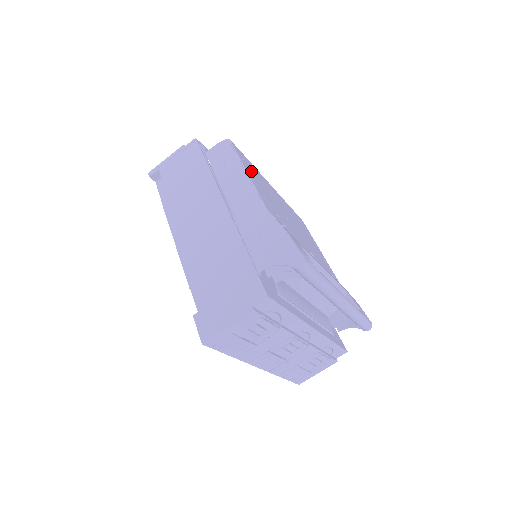
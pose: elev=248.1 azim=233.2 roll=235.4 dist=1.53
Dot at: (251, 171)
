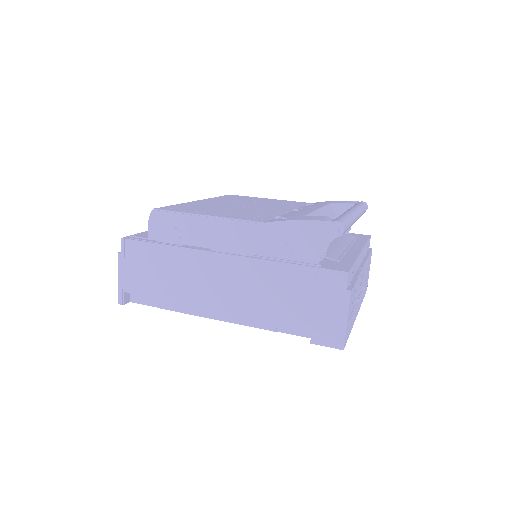
Dot at: occluded
